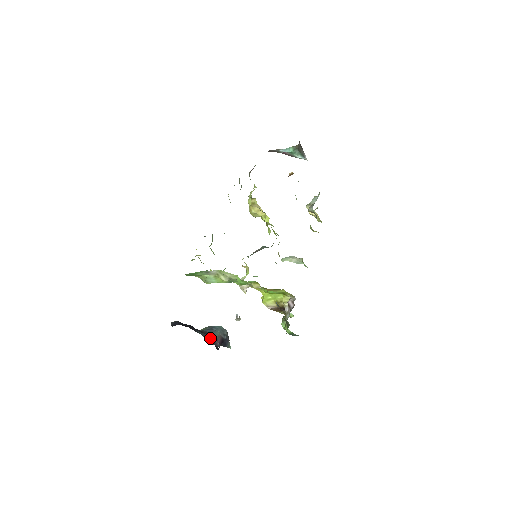
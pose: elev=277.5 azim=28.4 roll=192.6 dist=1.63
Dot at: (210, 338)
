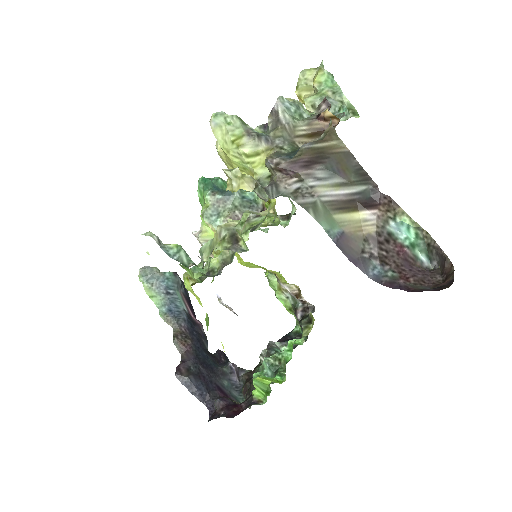
Dot at: (235, 377)
